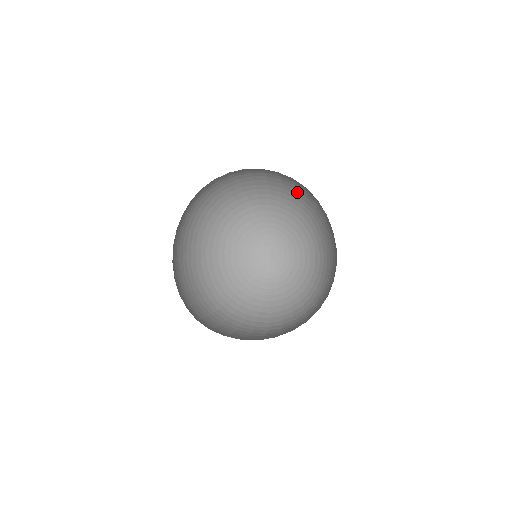
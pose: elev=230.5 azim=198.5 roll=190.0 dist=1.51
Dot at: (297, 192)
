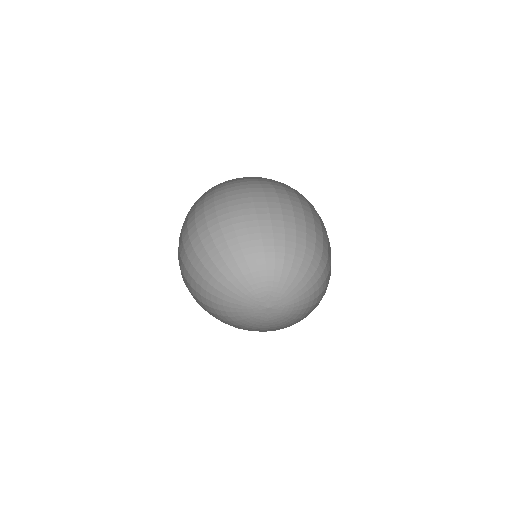
Dot at: (229, 242)
